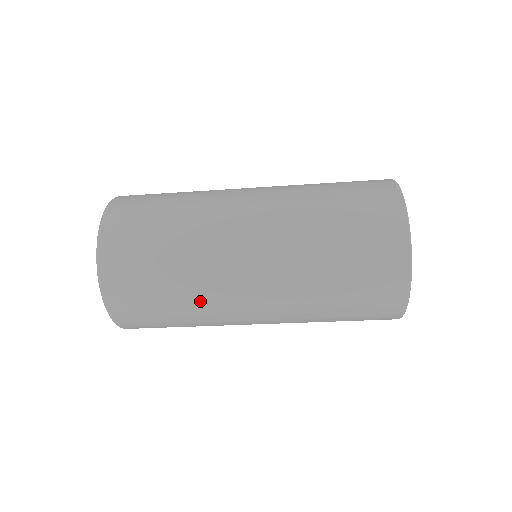
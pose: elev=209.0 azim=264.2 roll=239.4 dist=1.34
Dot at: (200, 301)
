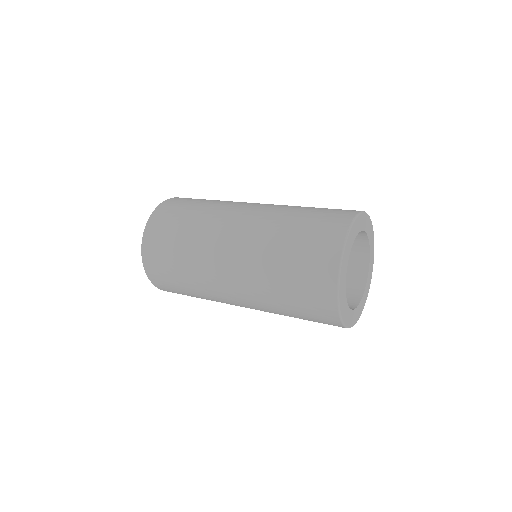
Dot at: (204, 293)
